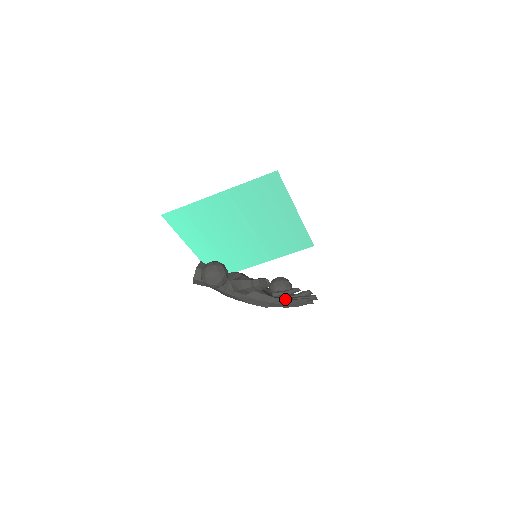
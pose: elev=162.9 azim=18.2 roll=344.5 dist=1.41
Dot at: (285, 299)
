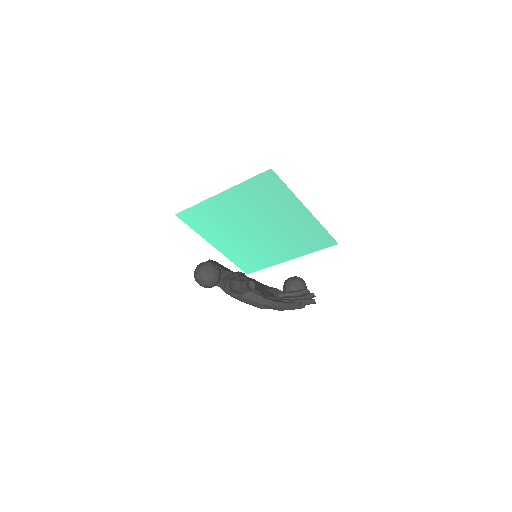
Dot at: (277, 302)
